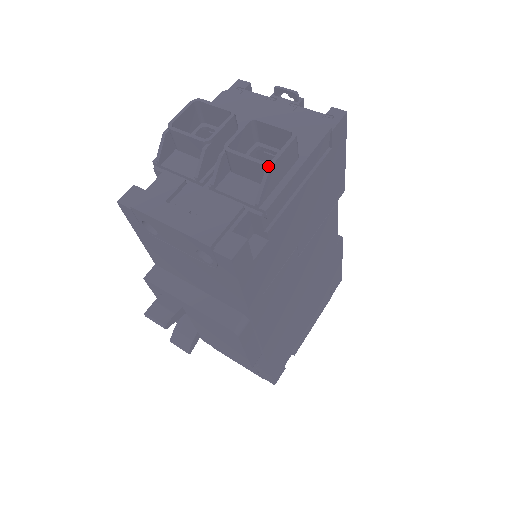
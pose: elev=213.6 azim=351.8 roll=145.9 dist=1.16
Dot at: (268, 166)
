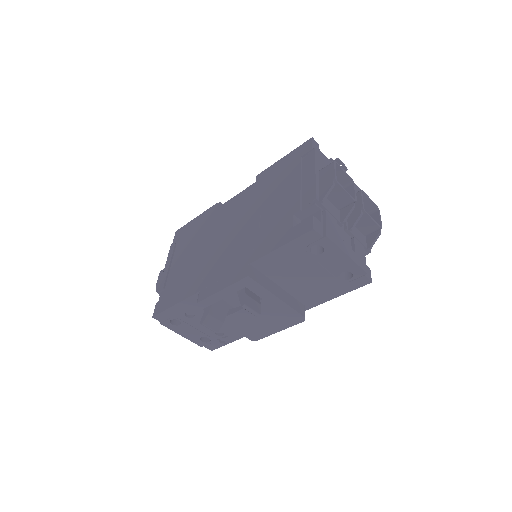
Dot at: occluded
